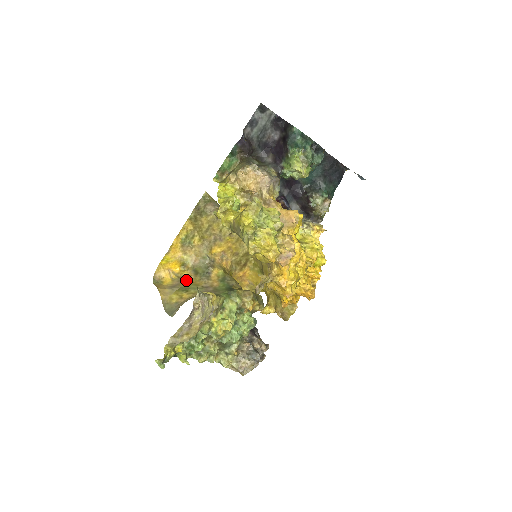
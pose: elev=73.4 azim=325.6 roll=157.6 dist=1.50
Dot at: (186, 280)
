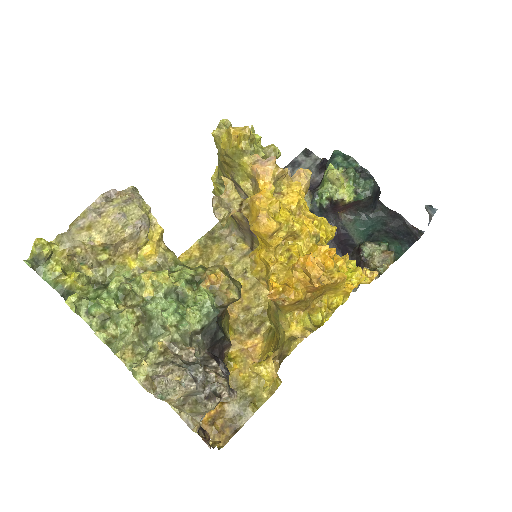
Dot at: occluded
